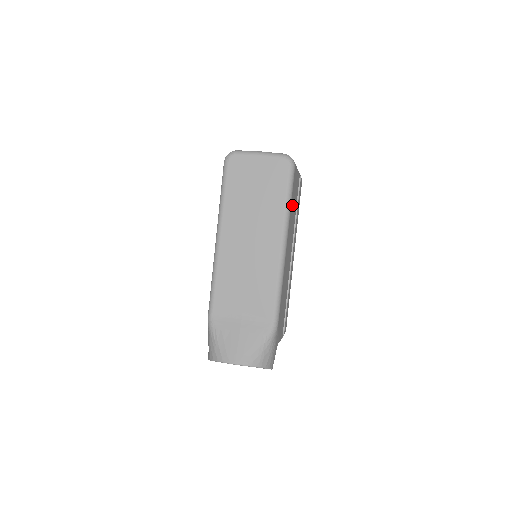
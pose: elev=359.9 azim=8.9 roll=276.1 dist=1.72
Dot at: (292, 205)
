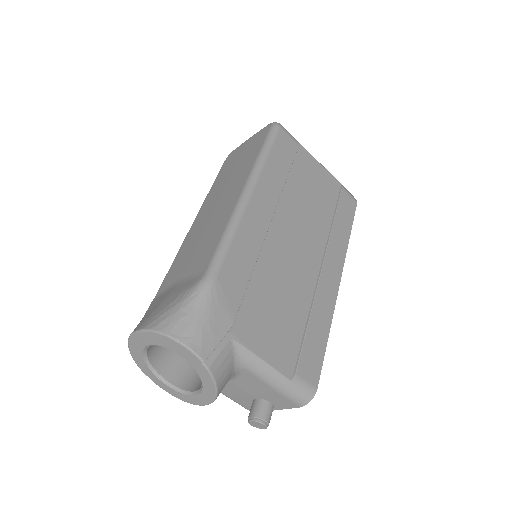
Dot at: (281, 167)
